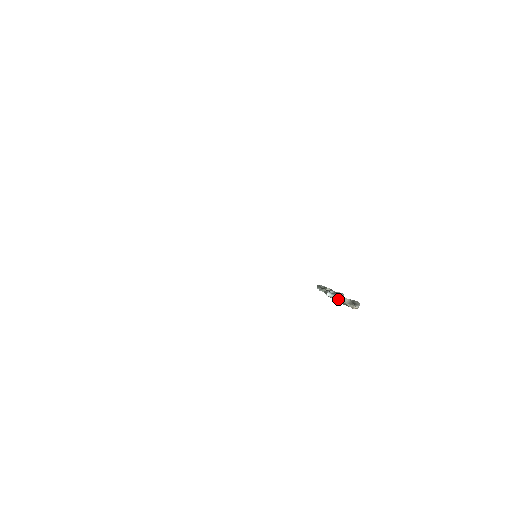
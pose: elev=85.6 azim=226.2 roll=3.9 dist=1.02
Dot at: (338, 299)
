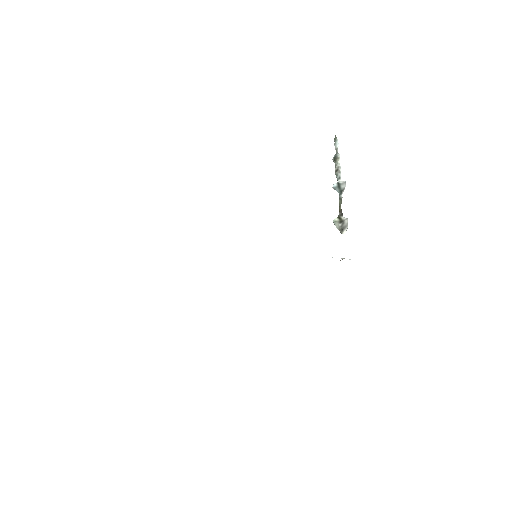
Dot at: (342, 191)
